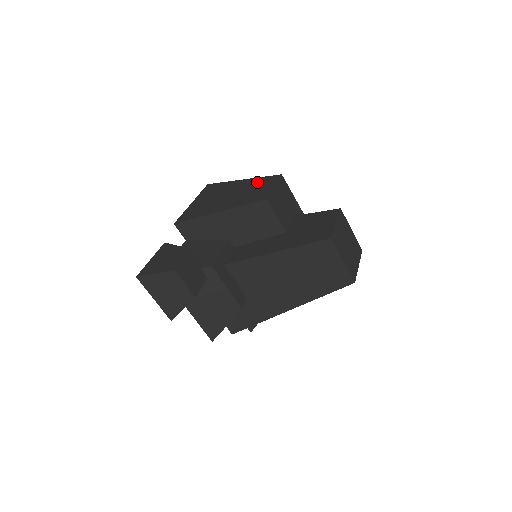
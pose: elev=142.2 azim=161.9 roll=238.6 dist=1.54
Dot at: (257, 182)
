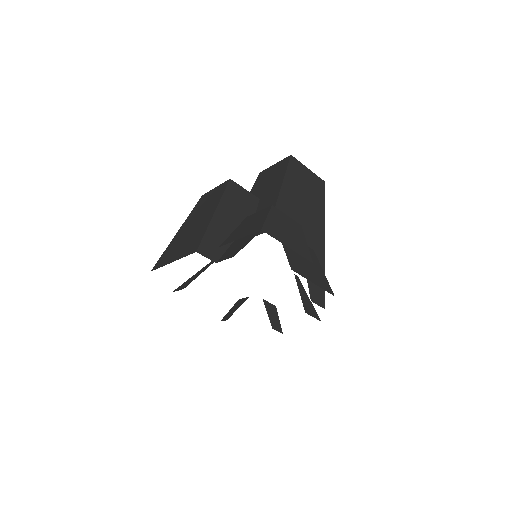
Dot at: (195, 210)
